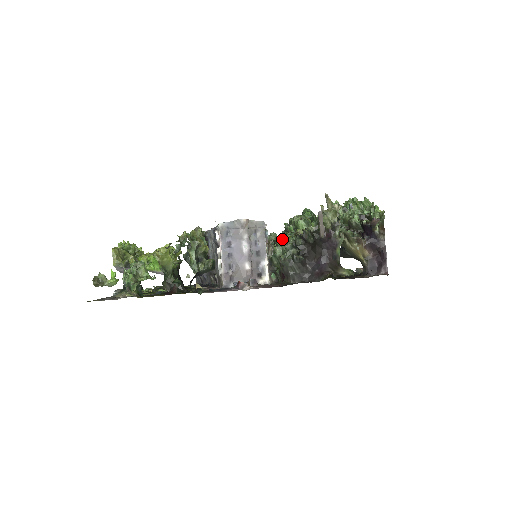
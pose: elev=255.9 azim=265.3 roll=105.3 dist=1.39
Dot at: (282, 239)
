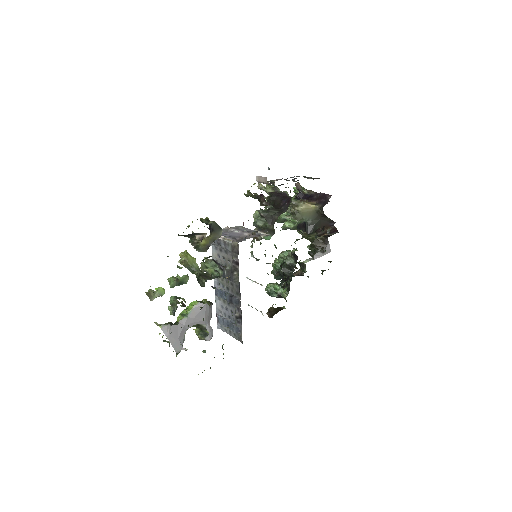
Dot at: occluded
